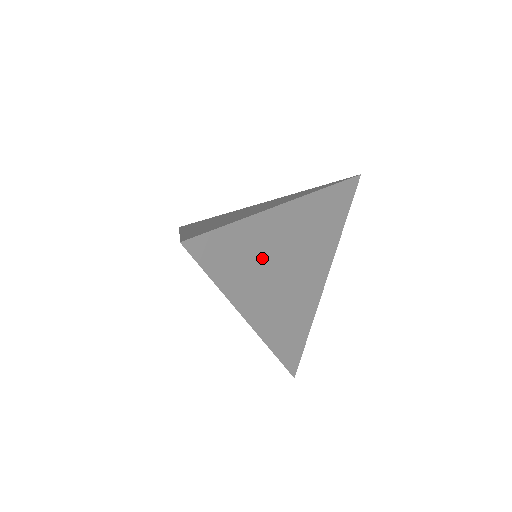
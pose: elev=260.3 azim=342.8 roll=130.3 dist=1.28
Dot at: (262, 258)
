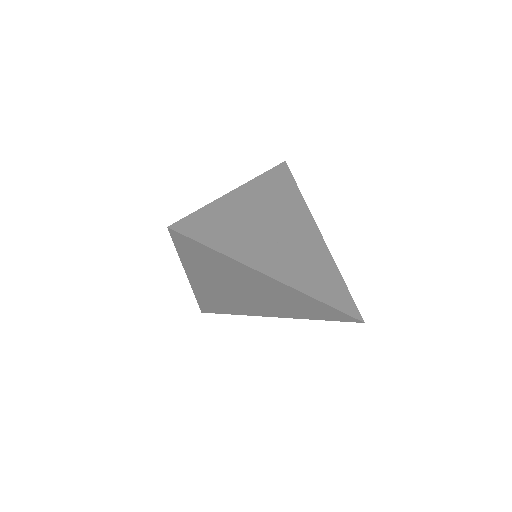
Dot at: (227, 275)
